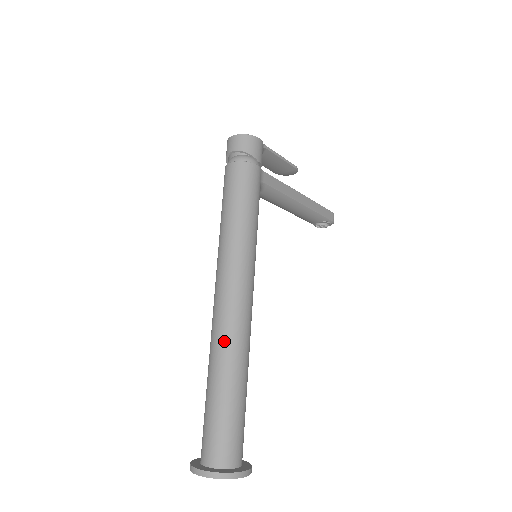
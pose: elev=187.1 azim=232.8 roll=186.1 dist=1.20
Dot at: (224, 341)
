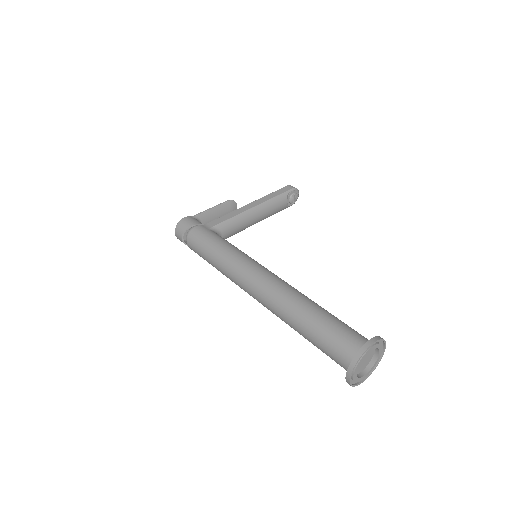
Dot at: (276, 306)
